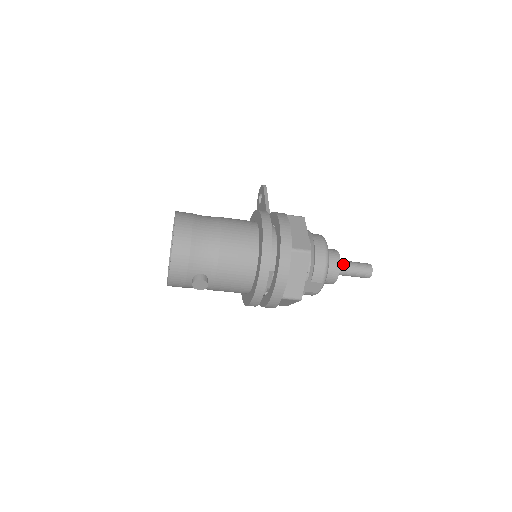
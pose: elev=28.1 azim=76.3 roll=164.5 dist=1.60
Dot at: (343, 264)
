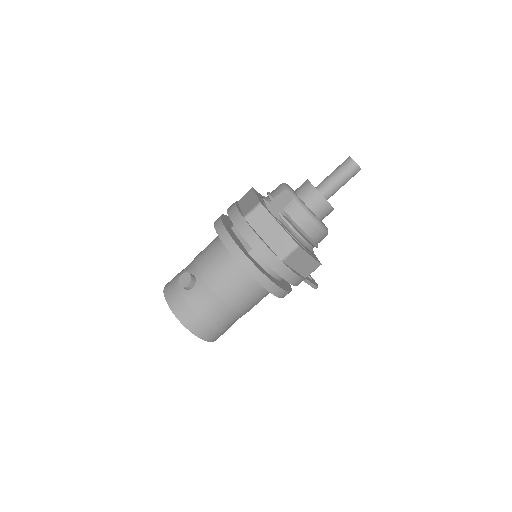
Dot at: occluded
